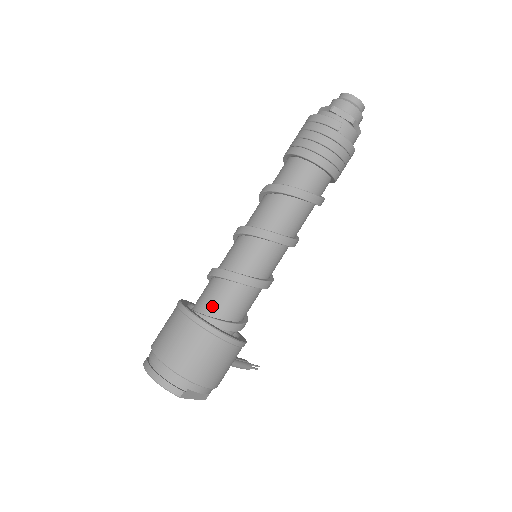
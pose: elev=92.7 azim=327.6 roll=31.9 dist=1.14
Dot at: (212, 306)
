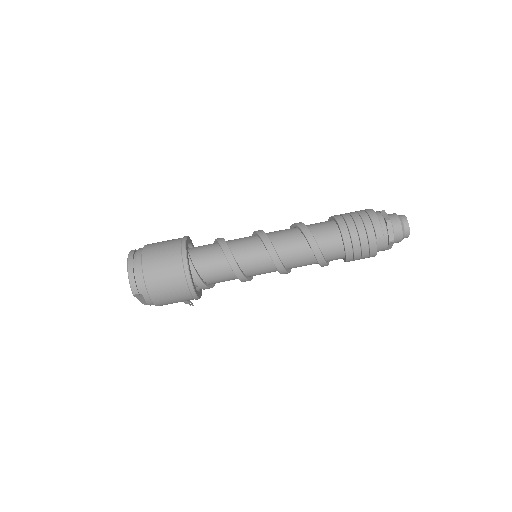
Dot at: (202, 262)
